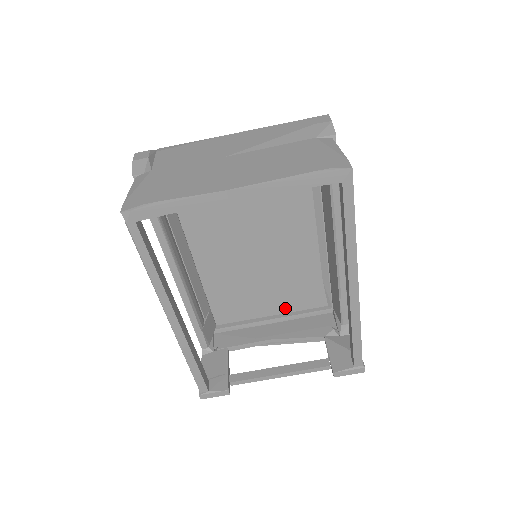
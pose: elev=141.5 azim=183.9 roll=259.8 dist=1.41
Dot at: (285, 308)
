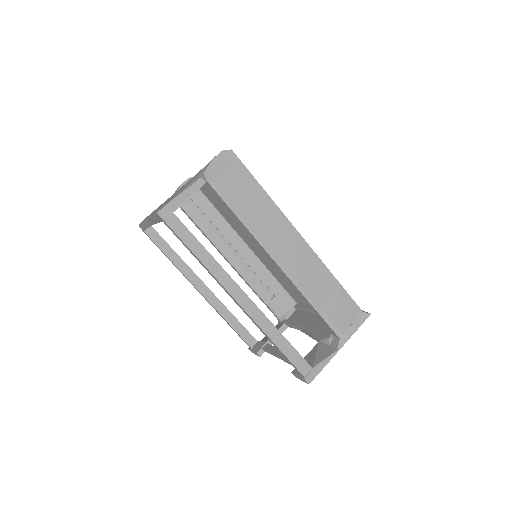
Dot at: occluded
